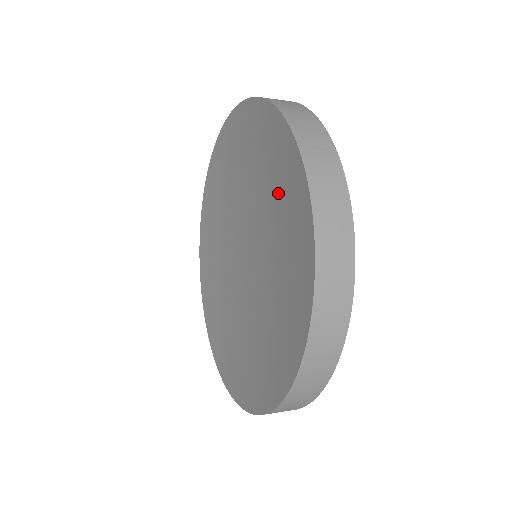
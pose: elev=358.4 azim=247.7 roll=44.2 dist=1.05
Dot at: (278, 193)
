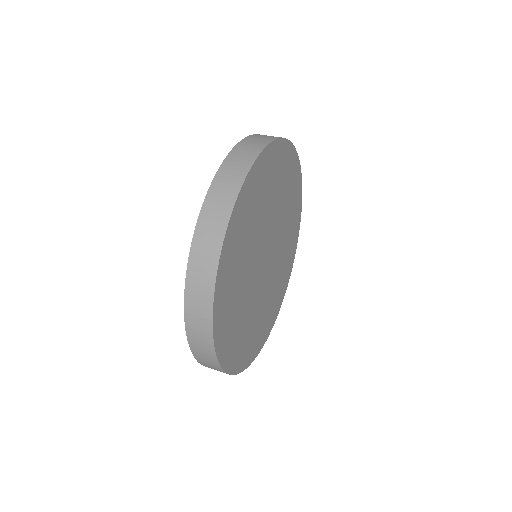
Dot at: occluded
